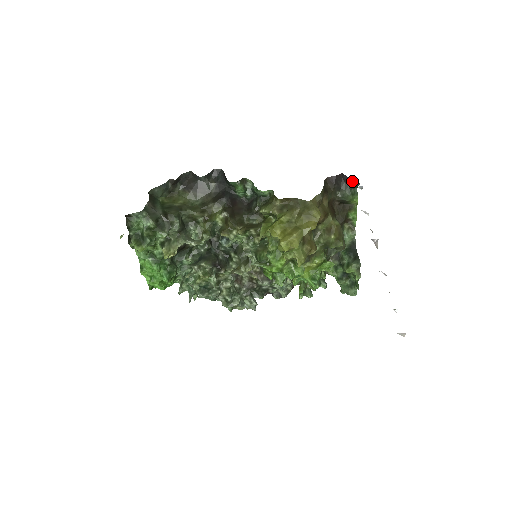
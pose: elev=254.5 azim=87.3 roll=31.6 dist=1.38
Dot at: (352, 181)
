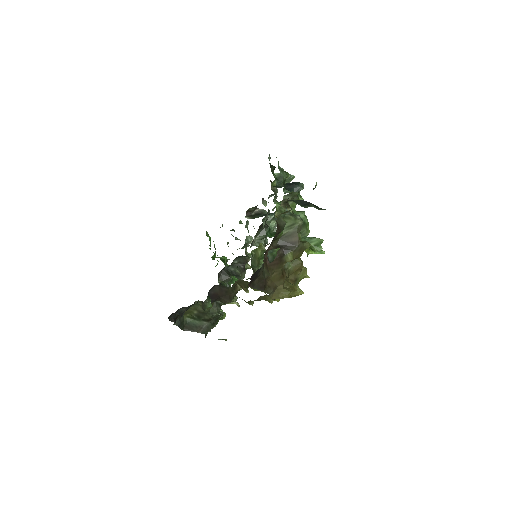
Dot at: occluded
